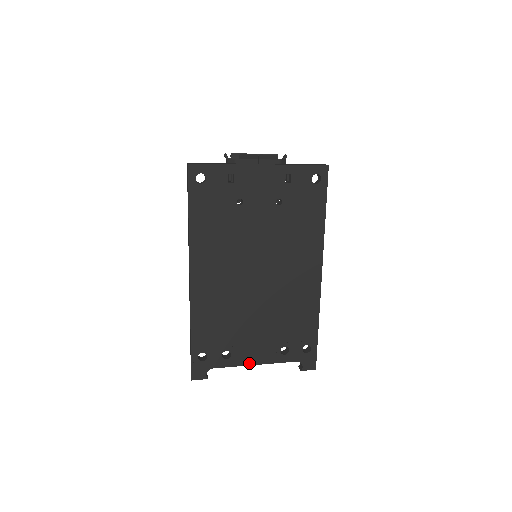
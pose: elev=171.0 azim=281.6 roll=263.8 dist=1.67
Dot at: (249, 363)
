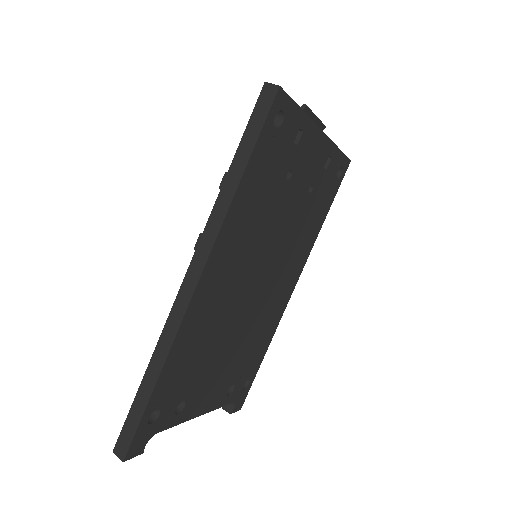
Dot at: (195, 415)
